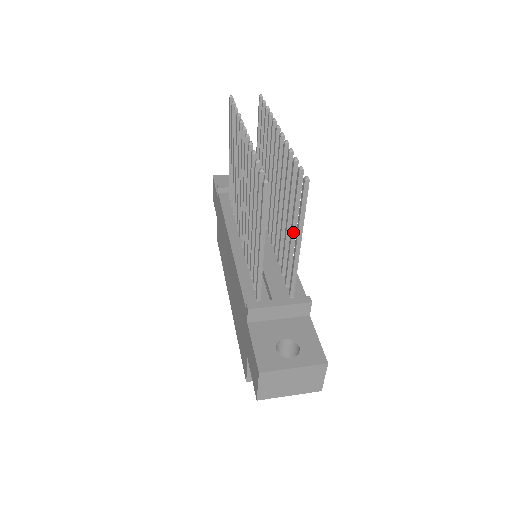
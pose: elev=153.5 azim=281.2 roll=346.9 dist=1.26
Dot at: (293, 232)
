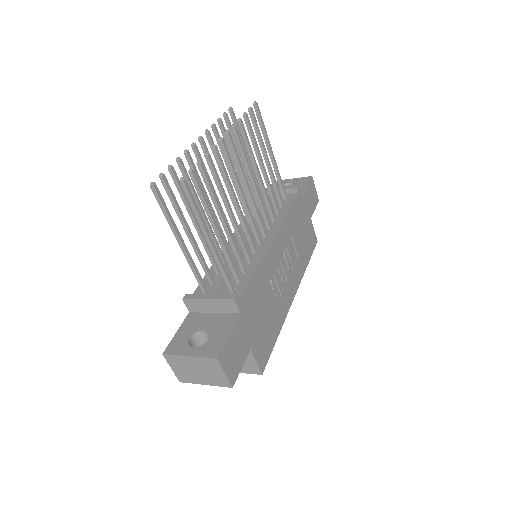
Dot at: (215, 230)
